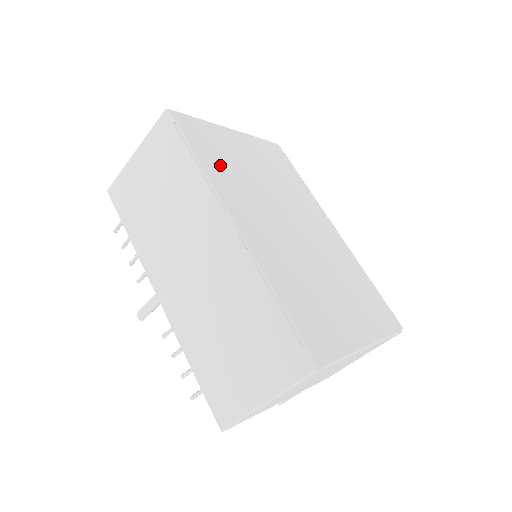
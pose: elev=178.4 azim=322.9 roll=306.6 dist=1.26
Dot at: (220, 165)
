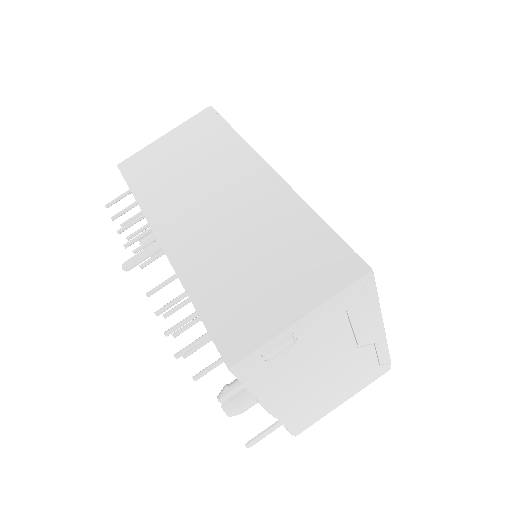
Dot at: occluded
